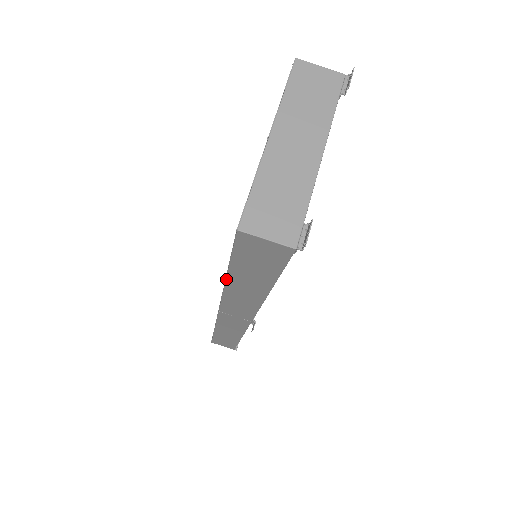
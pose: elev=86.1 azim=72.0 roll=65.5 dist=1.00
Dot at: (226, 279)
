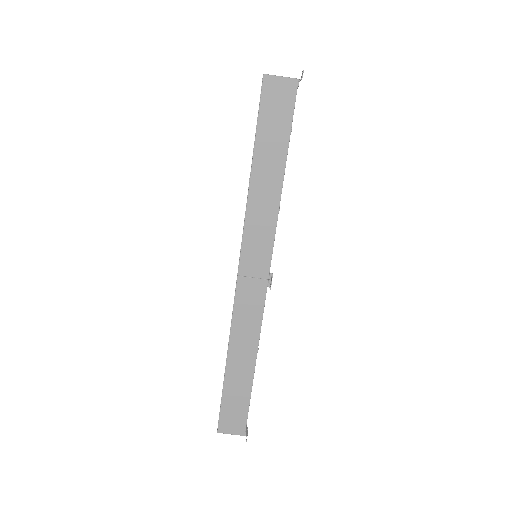
Dot at: (251, 173)
